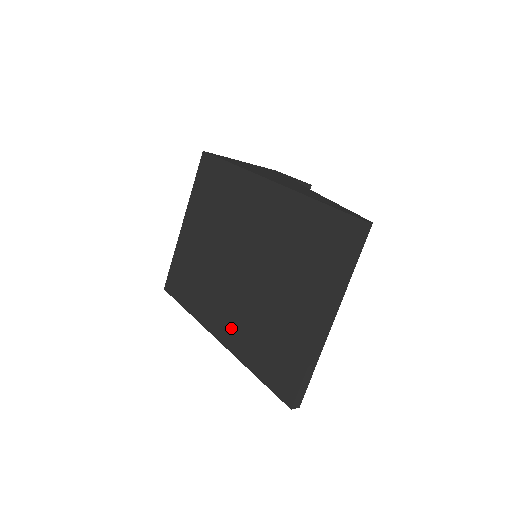
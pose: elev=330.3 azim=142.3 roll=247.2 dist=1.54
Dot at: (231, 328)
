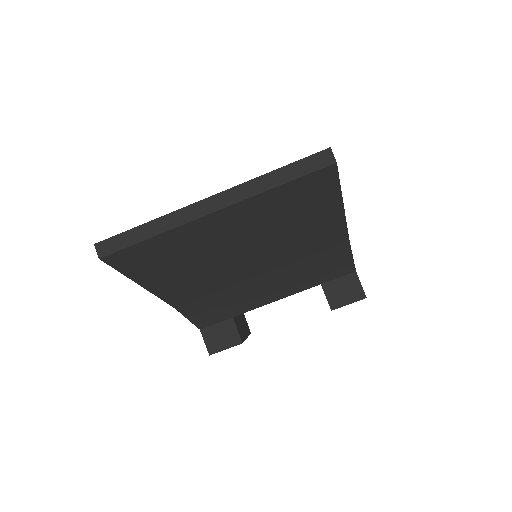
Dot at: occluded
